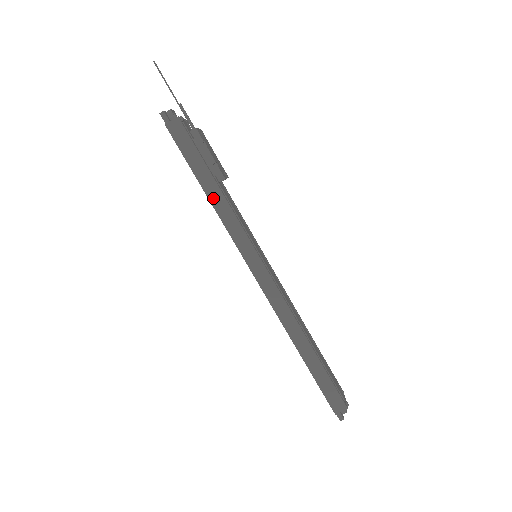
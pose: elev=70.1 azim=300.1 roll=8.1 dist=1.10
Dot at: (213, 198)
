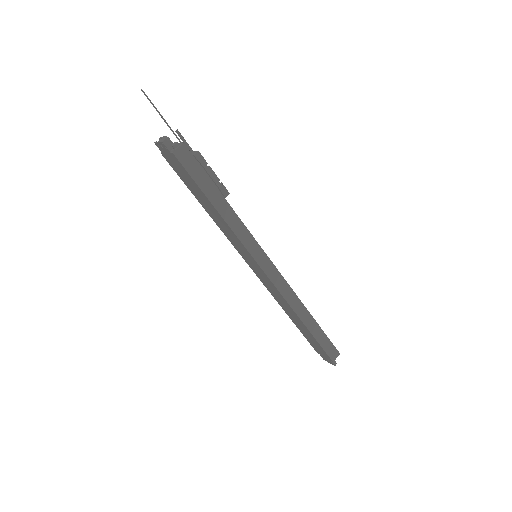
Dot at: (224, 213)
